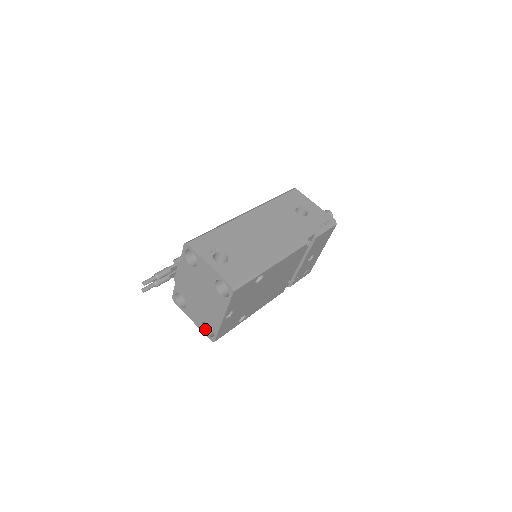
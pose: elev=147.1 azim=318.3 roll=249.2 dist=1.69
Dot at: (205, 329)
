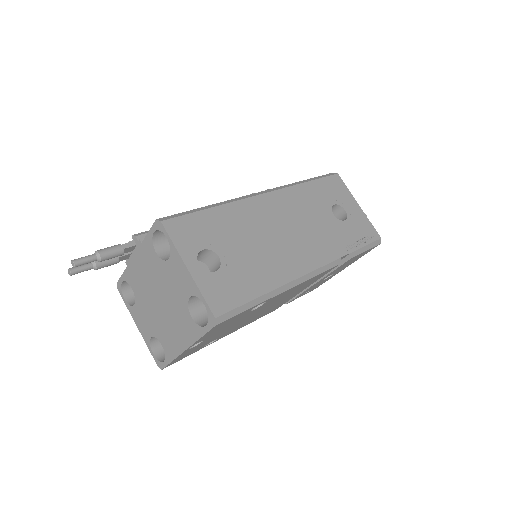
Dot at: (153, 346)
